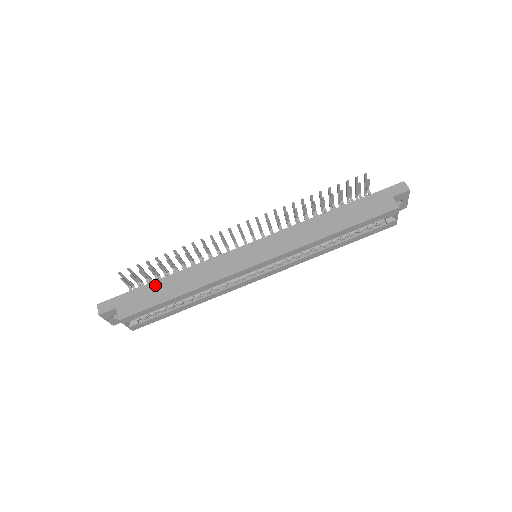
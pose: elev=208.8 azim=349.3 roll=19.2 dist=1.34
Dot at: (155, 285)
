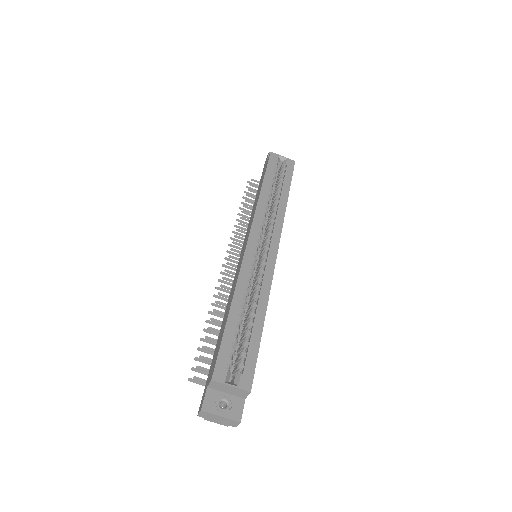
Dot at: (217, 343)
